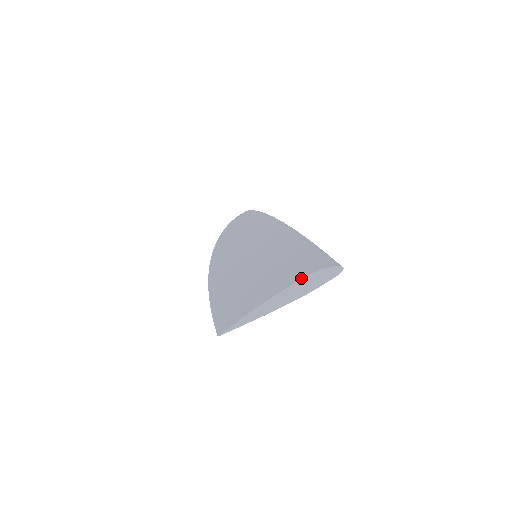
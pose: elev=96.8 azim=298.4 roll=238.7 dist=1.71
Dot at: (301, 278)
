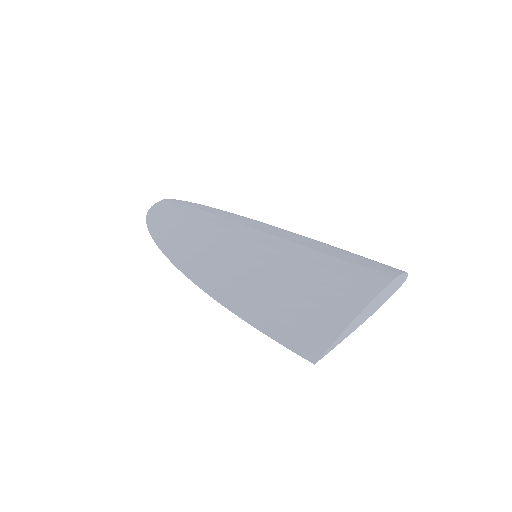
Dot at: (386, 284)
